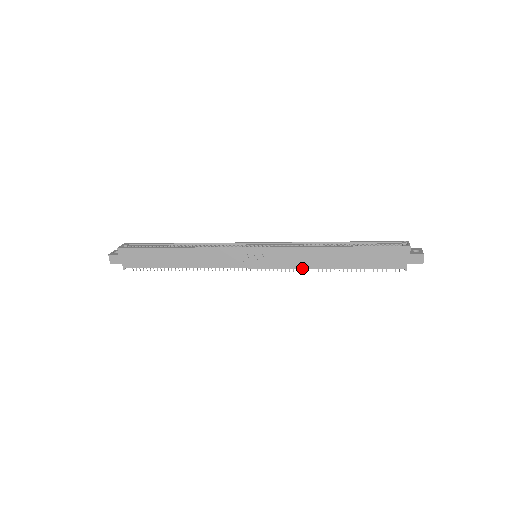
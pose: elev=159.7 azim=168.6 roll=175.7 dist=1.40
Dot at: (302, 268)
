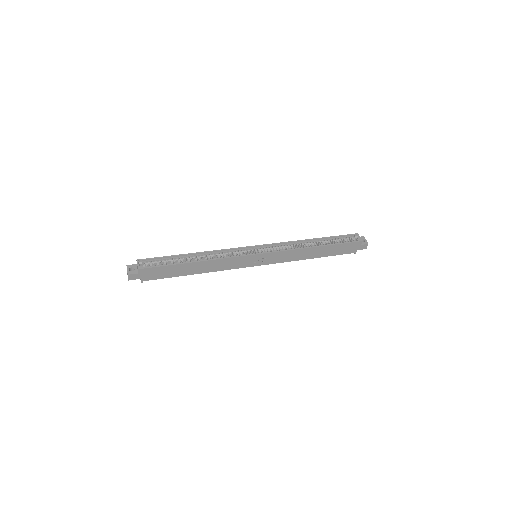
Dot at: occluded
